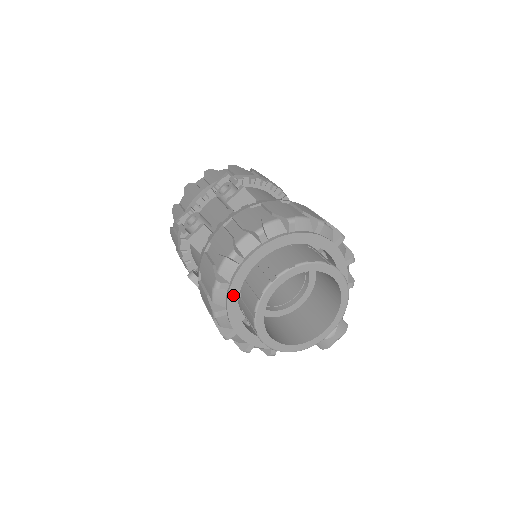
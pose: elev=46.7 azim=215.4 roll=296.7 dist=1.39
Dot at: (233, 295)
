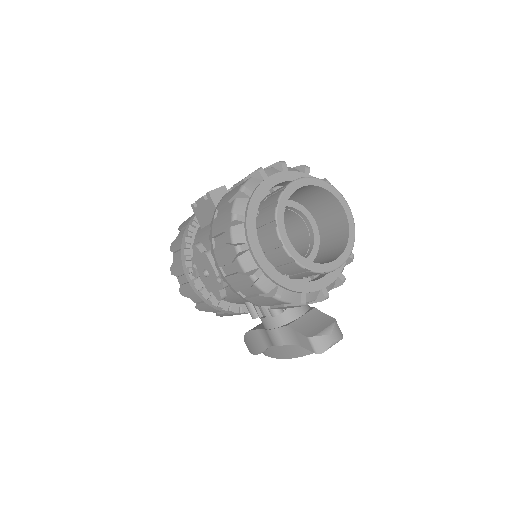
Dot at: (254, 203)
